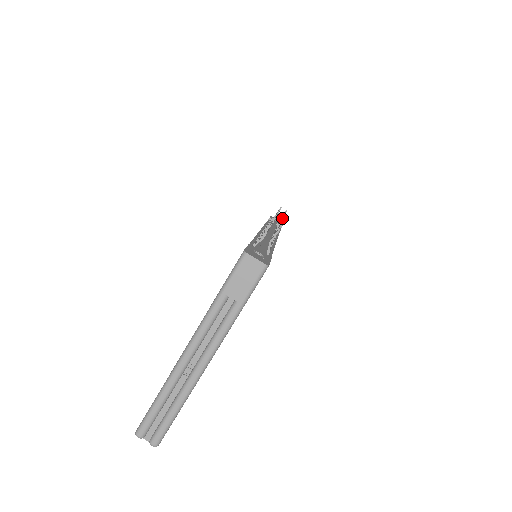
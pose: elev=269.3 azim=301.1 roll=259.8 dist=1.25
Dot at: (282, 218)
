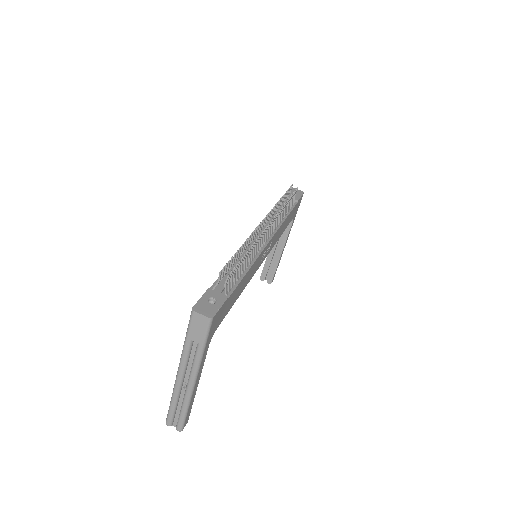
Dot at: occluded
